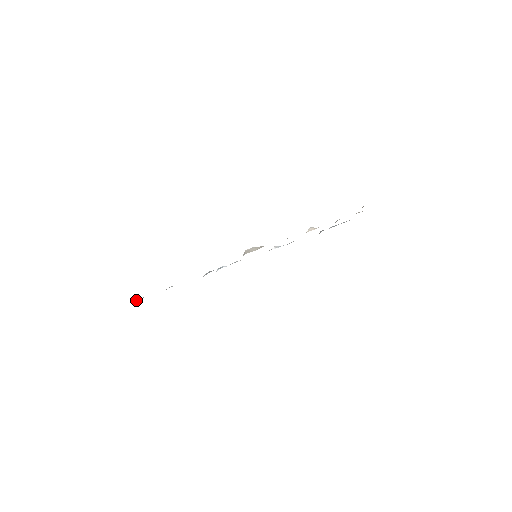
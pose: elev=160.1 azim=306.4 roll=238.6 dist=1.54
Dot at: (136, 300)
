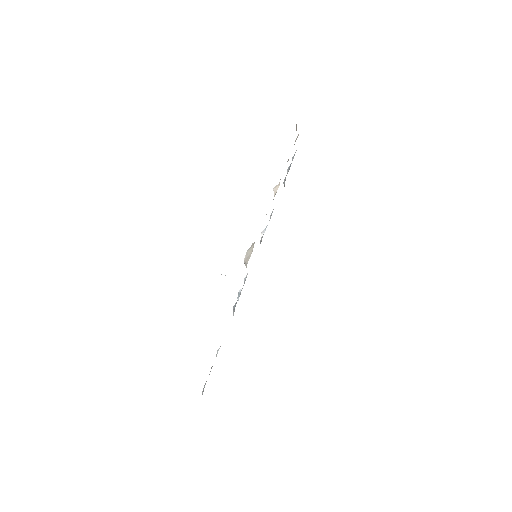
Dot at: (202, 393)
